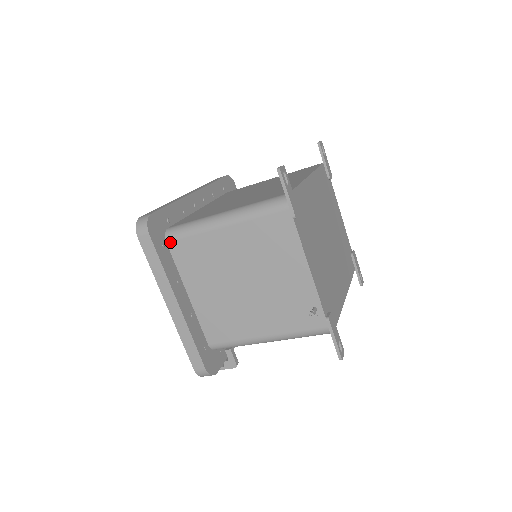
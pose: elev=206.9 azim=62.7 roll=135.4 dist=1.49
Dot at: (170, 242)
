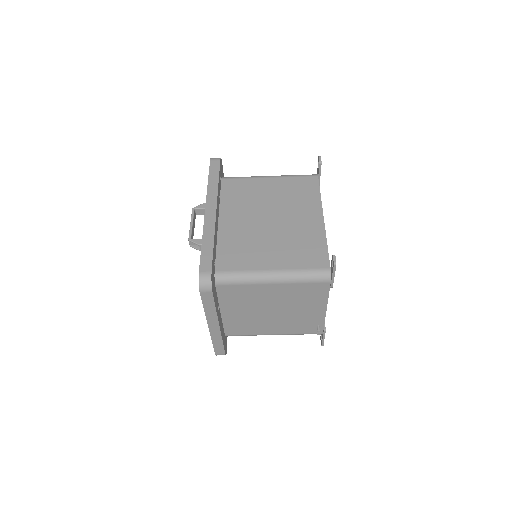
Dot at: (219, 286)
